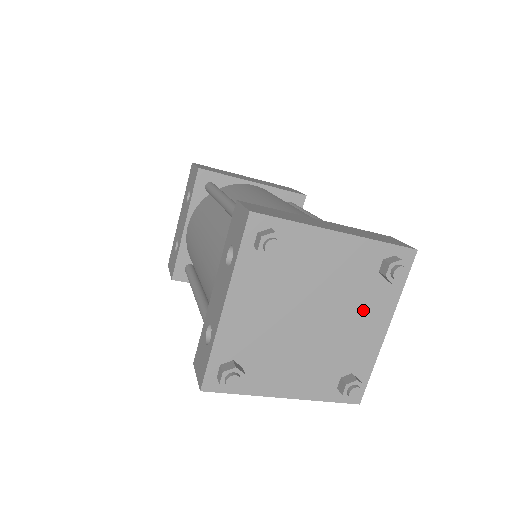
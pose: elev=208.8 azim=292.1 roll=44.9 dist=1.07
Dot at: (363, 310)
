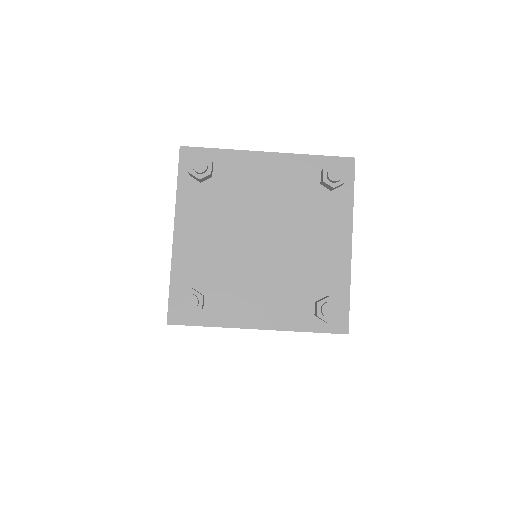
Dot at: (316, 225)
